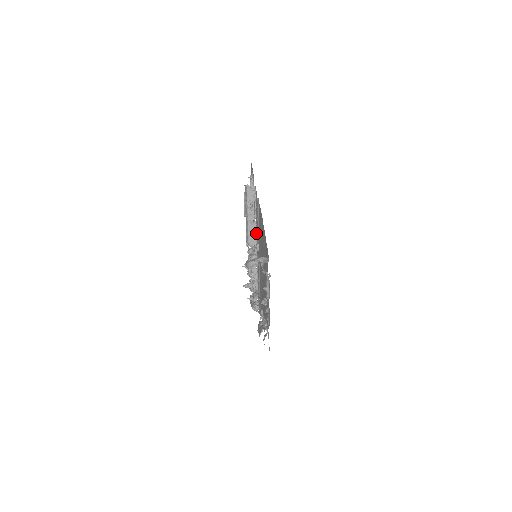
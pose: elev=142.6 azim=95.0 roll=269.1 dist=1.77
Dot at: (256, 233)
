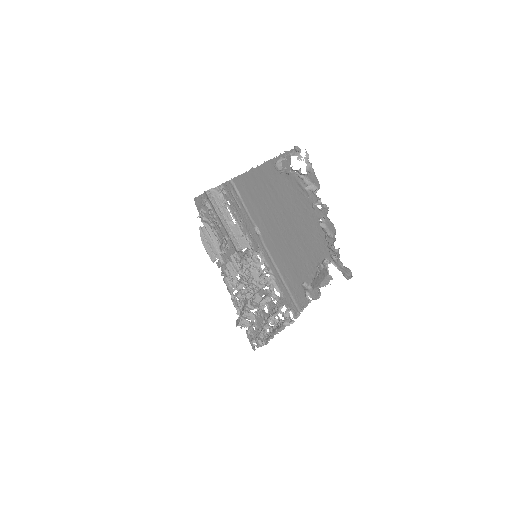
Dot at: (243, 233)
